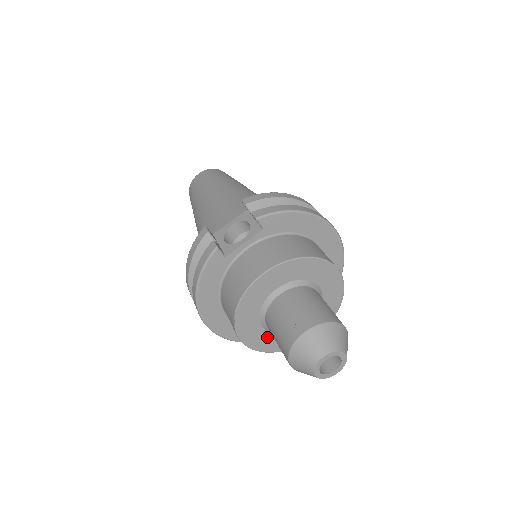
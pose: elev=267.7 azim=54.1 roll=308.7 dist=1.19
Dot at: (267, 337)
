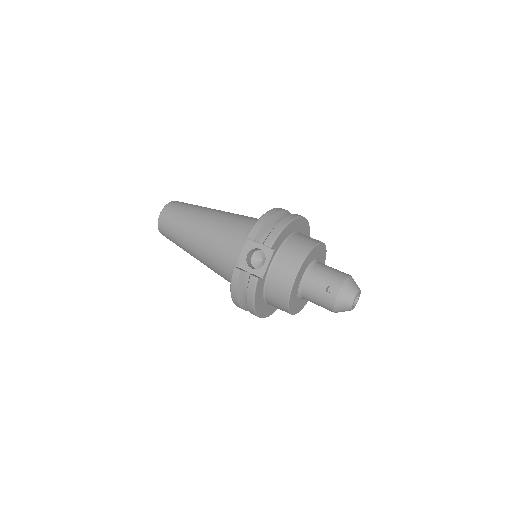
Dot at: (302, 302)
